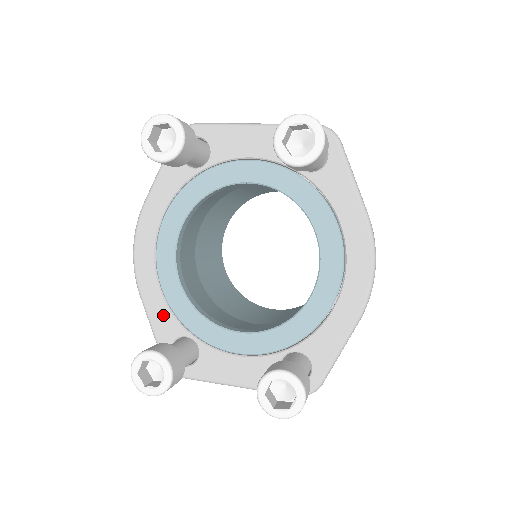
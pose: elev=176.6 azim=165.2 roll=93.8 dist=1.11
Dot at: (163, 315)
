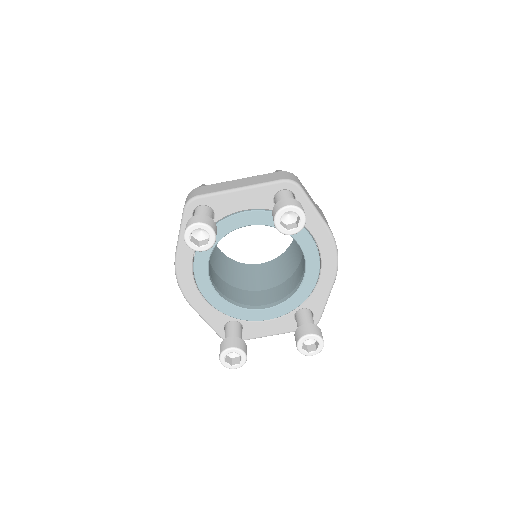
Dot at: (213, 314)
